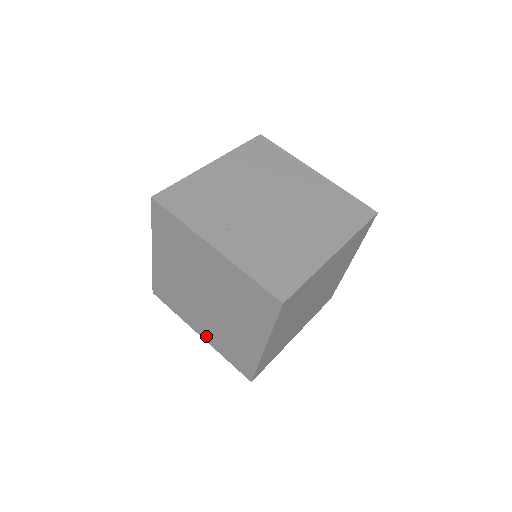
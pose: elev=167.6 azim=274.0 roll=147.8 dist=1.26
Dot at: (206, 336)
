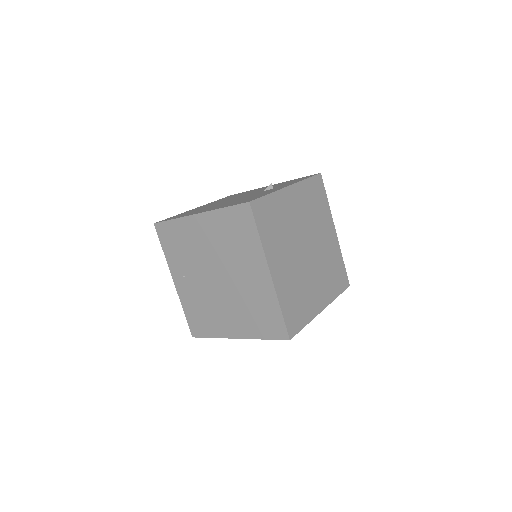
Dot at: occluded
